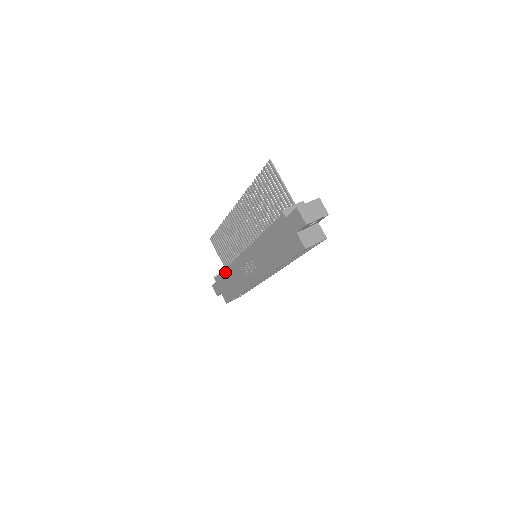
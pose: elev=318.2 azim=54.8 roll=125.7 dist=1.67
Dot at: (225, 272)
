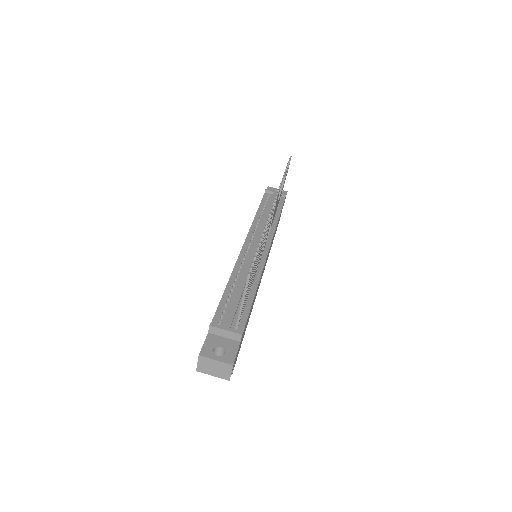
Dot at: occluded
